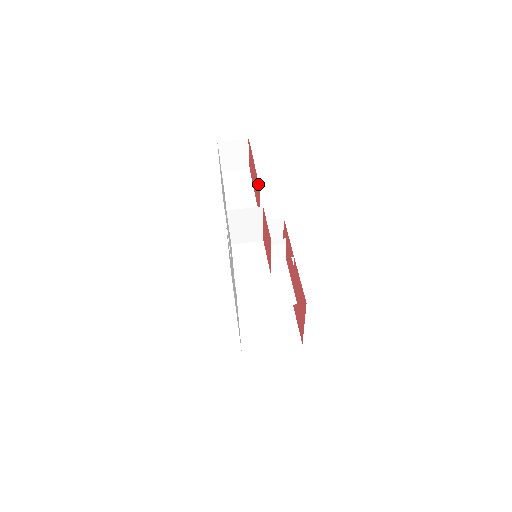
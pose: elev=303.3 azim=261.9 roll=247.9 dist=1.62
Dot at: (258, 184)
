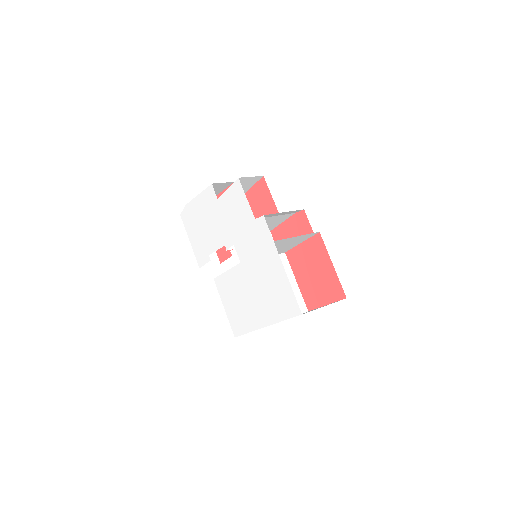
Dot at: occluded
